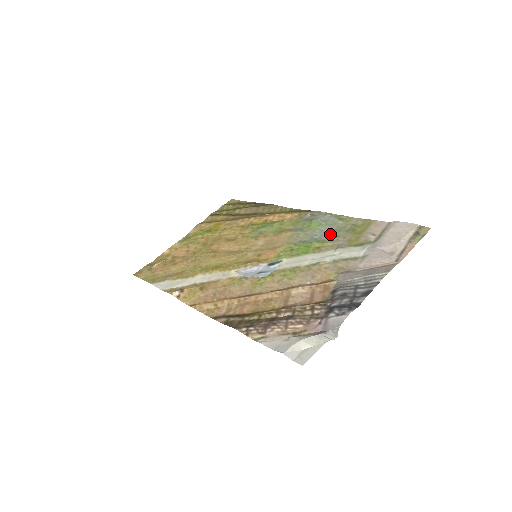
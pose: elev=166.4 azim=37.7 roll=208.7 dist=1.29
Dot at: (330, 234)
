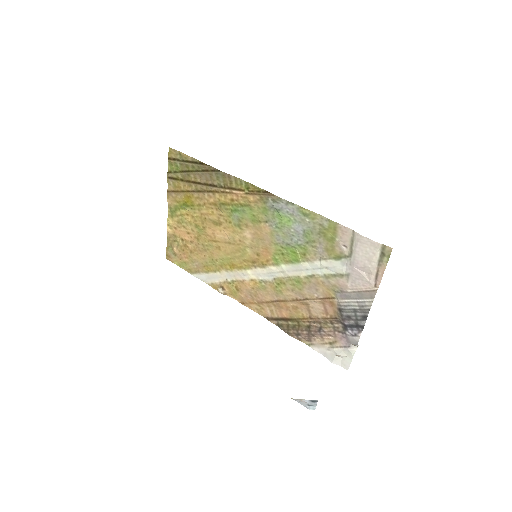
Dot at: (306, 238)
